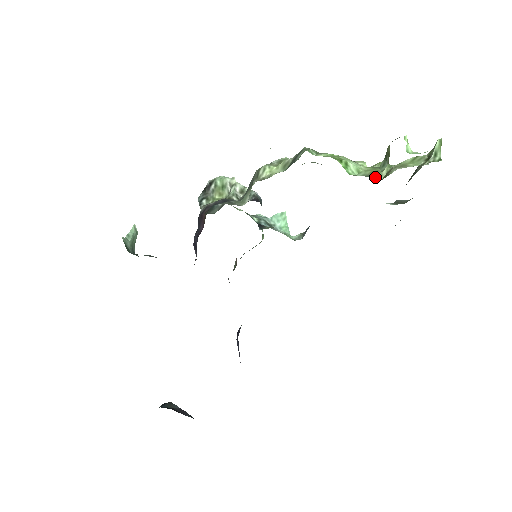
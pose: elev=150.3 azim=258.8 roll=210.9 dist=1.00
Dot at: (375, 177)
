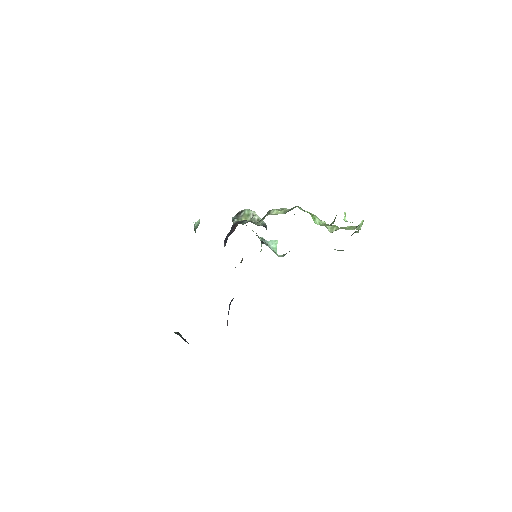
Dot at: (329, 231)
